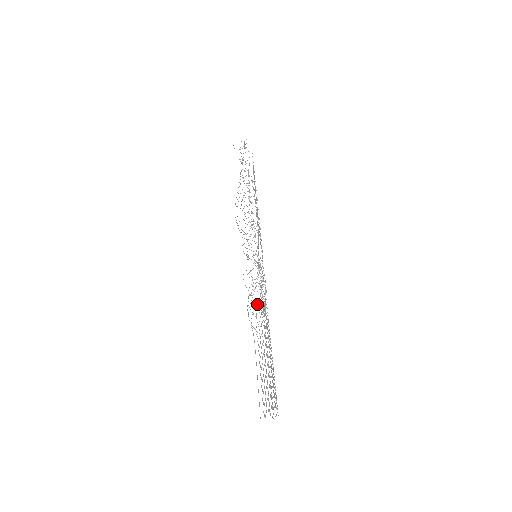
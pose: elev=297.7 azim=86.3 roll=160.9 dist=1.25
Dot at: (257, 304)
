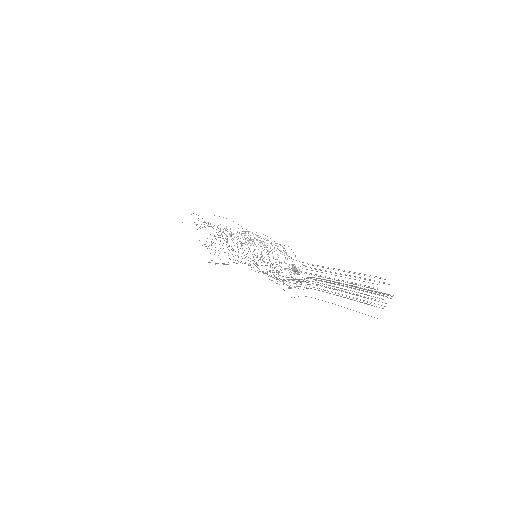
Dot at: occluded
